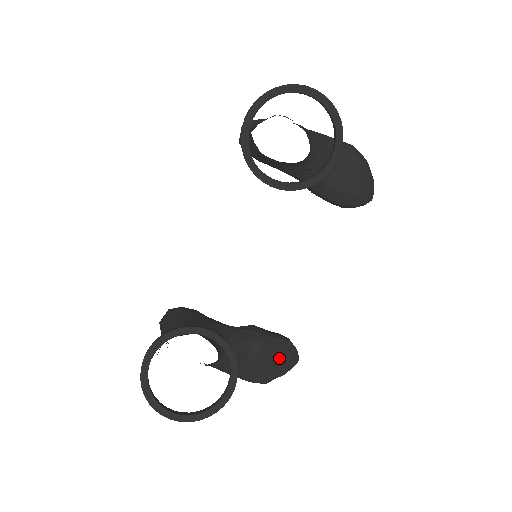
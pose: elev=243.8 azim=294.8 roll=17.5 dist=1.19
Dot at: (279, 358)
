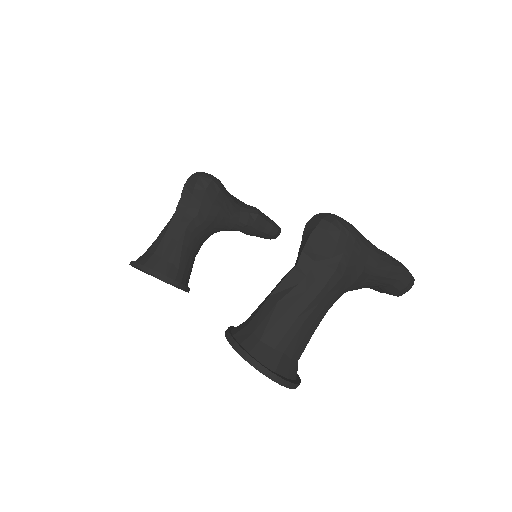
Dot at: occluded
